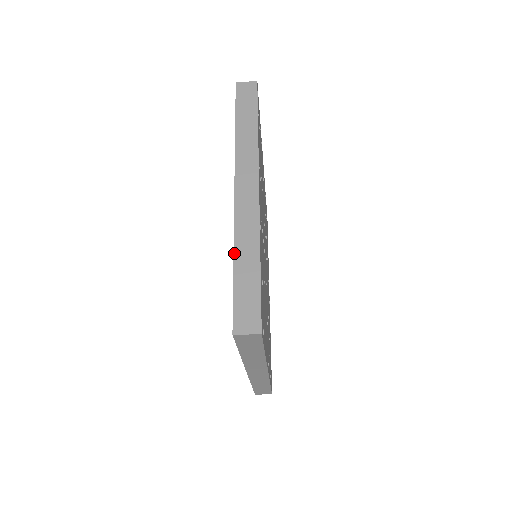
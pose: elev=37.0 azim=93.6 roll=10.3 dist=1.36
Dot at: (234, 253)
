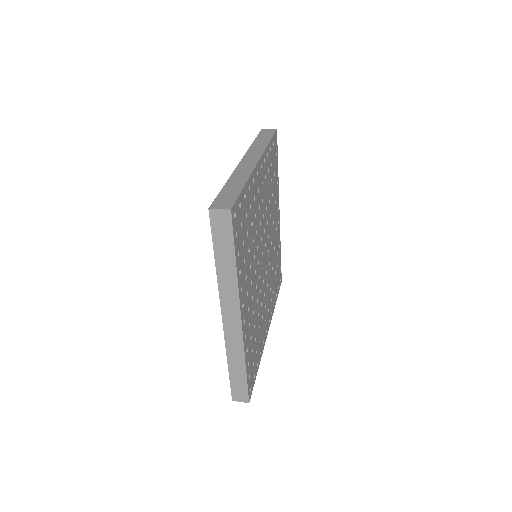
Dot at: (227, 361)
